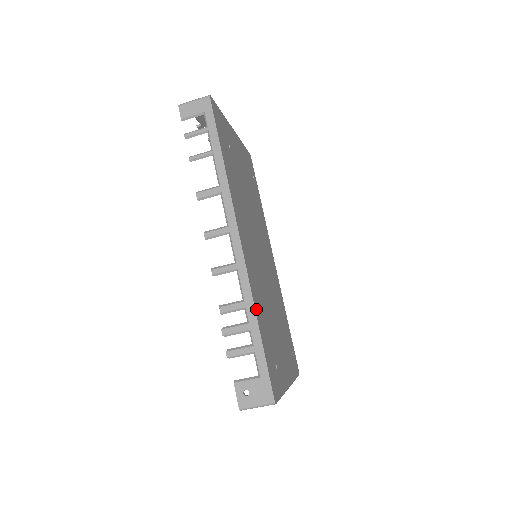
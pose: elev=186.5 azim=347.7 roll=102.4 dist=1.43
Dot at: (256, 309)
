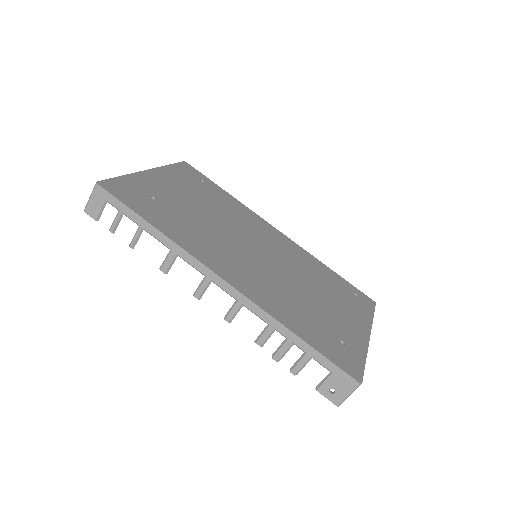
Dot at: (284, 322)
